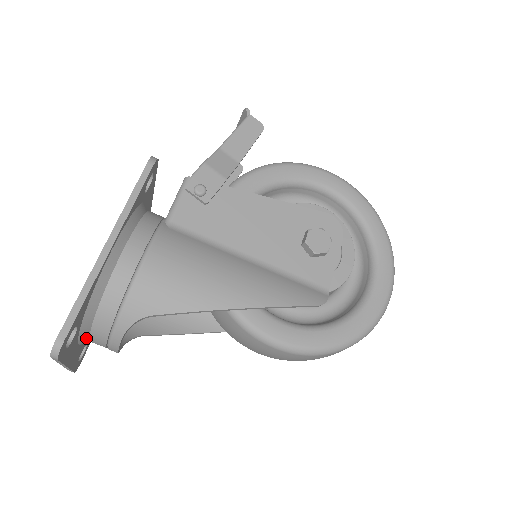
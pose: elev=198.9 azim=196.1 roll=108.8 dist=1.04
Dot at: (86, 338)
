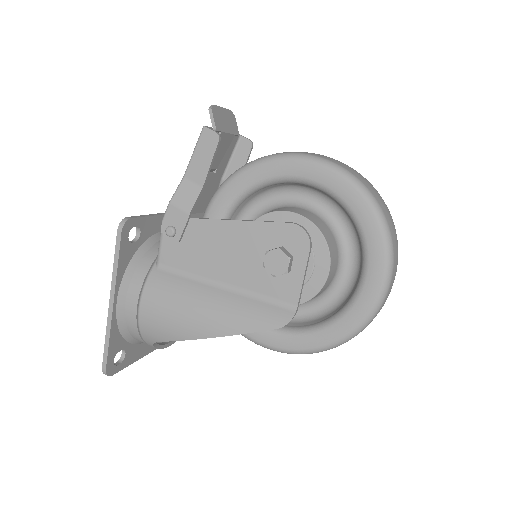
Dot at: occluded
